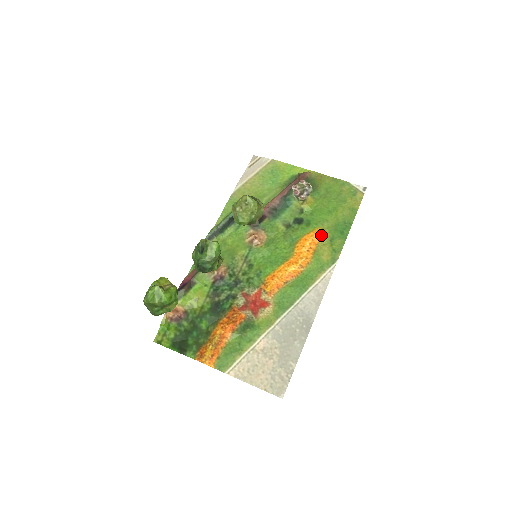
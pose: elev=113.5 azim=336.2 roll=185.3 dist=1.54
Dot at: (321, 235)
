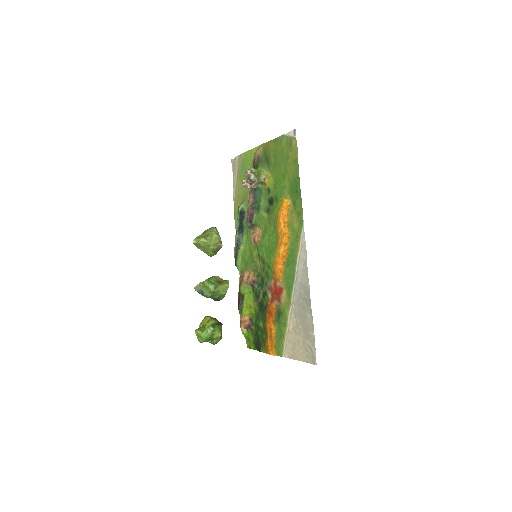
Dot at: (286, 205)
